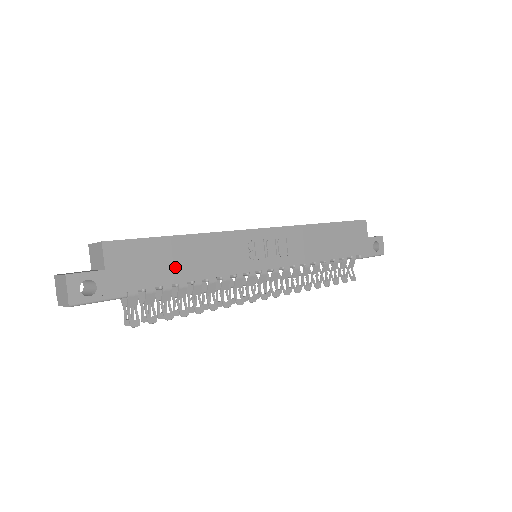
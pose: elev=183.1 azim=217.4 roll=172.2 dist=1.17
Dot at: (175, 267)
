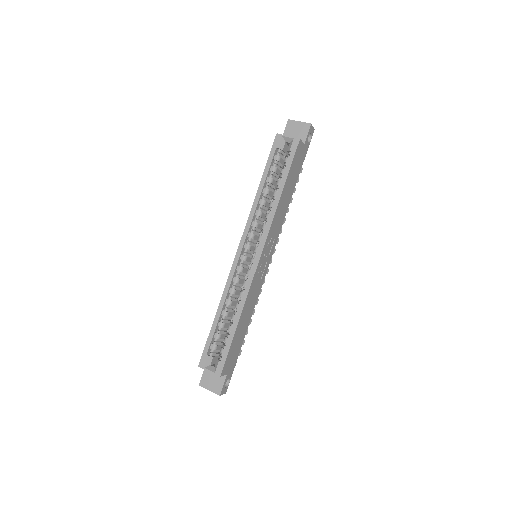
Dot at: (243, 331)
